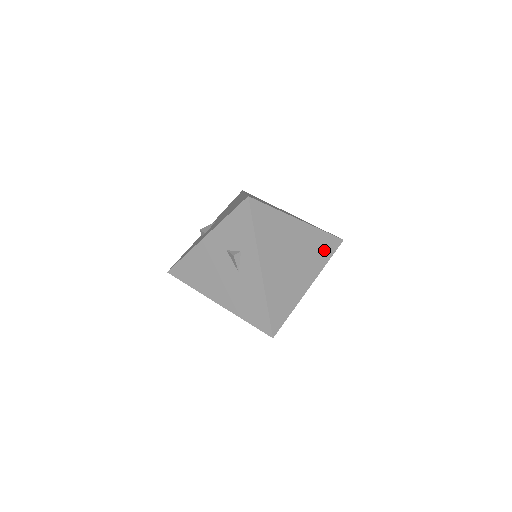
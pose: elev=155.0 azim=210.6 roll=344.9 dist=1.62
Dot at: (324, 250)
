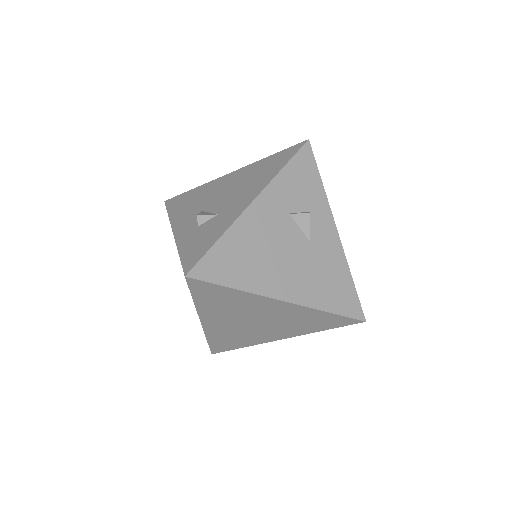
Dot at: occluded
